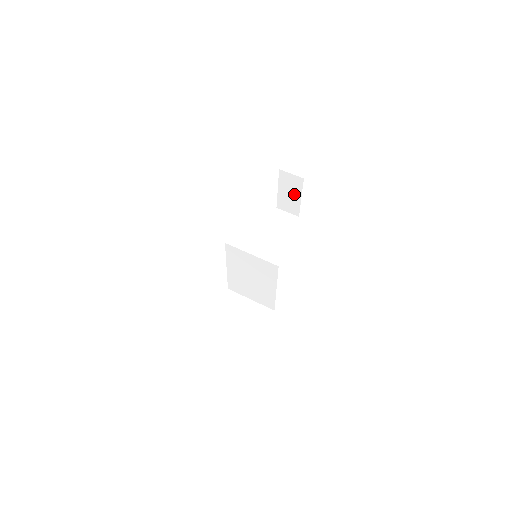
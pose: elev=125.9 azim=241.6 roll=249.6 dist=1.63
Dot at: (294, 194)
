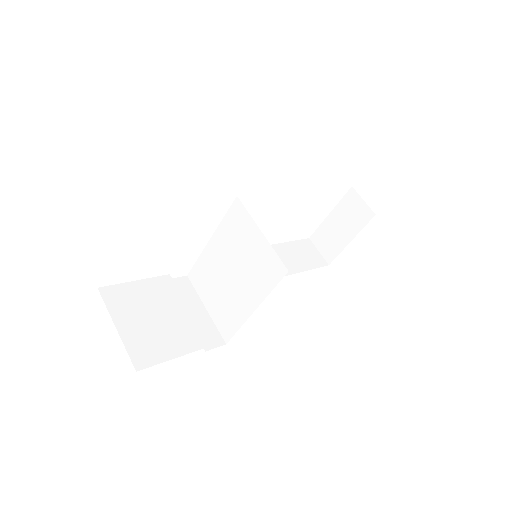
Dot at: (346, 230)
